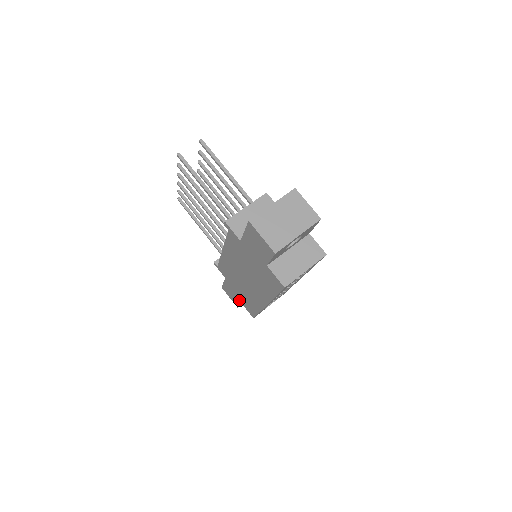
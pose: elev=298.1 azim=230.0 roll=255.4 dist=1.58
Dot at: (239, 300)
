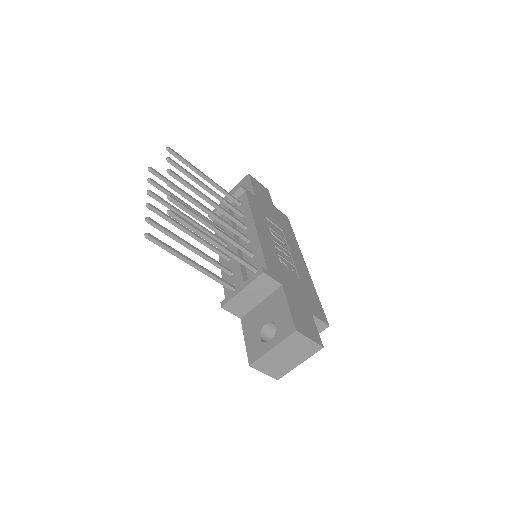
Dot at: occluded
